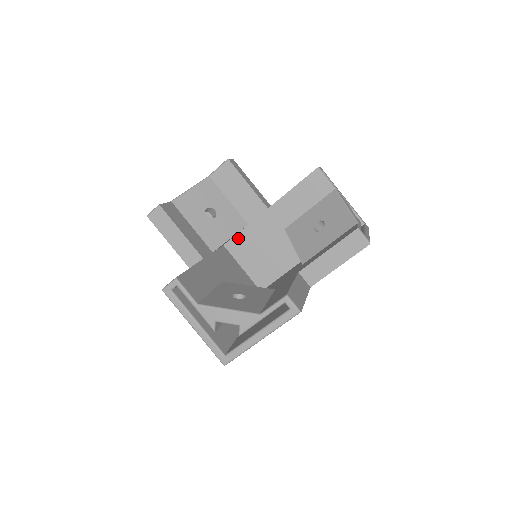
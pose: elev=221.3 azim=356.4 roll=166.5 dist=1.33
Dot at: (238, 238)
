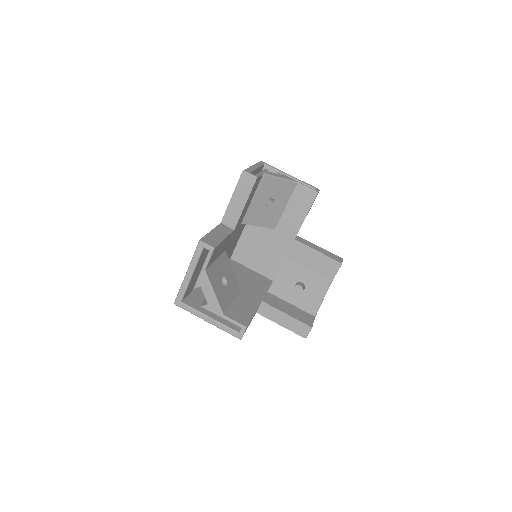
Dot at: occluded
